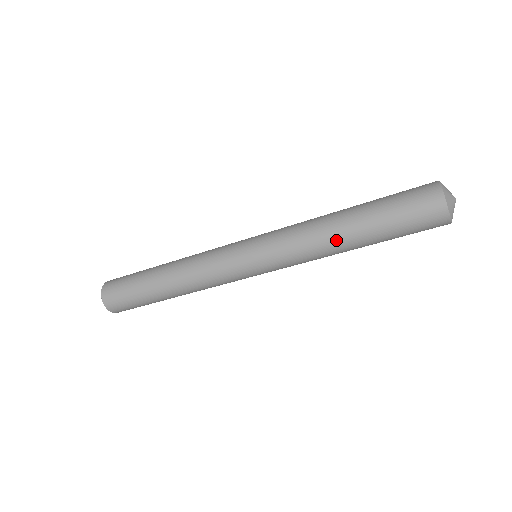
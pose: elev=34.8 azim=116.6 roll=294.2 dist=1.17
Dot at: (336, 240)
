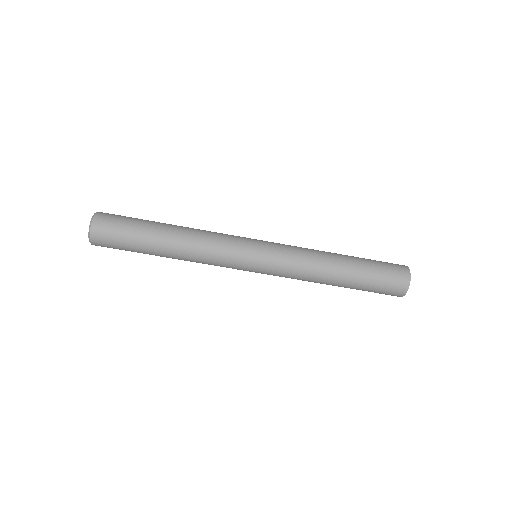
Dot at: (329, 276)
